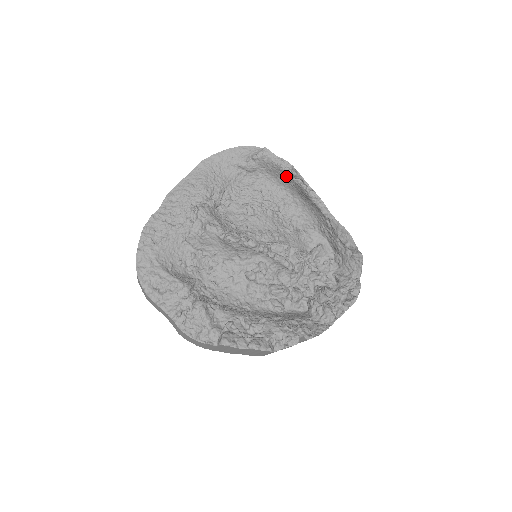
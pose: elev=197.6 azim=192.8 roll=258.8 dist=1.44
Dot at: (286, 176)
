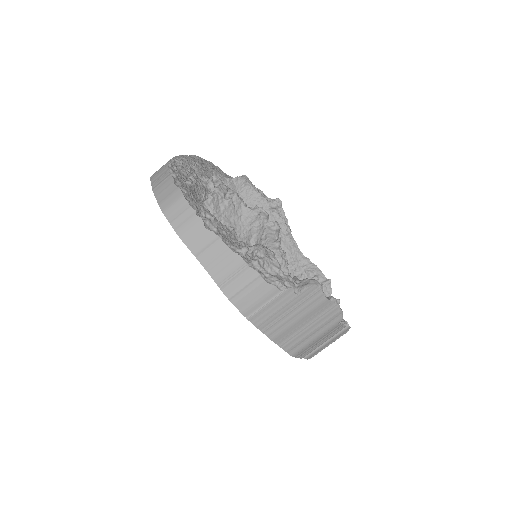
Dot at: (261, 206)
